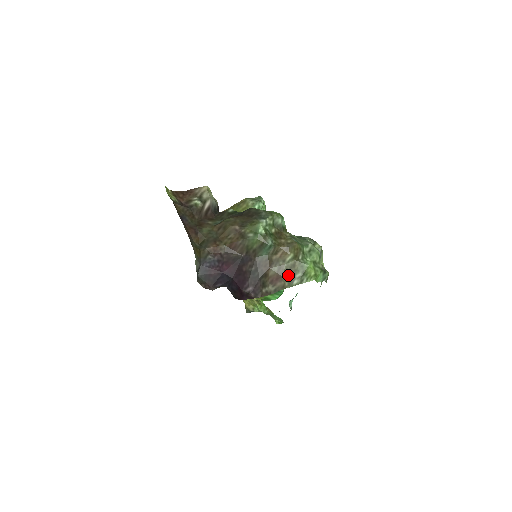
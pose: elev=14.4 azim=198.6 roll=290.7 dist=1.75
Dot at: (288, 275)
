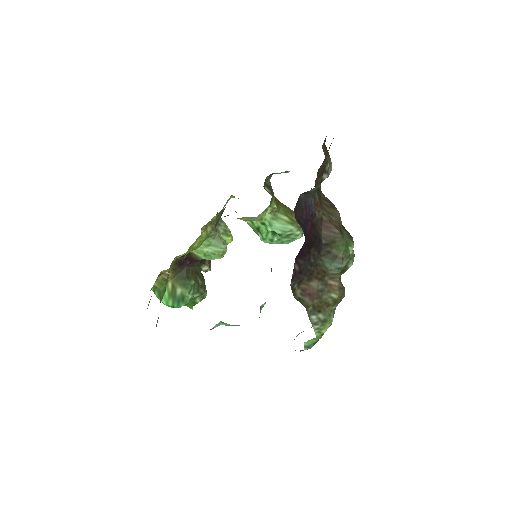
Dot at: (318, 305)
